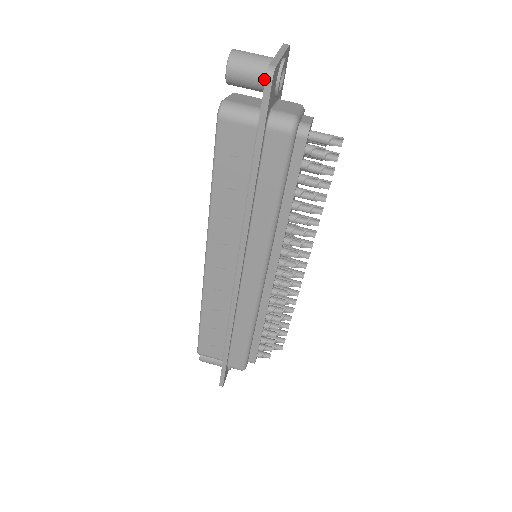
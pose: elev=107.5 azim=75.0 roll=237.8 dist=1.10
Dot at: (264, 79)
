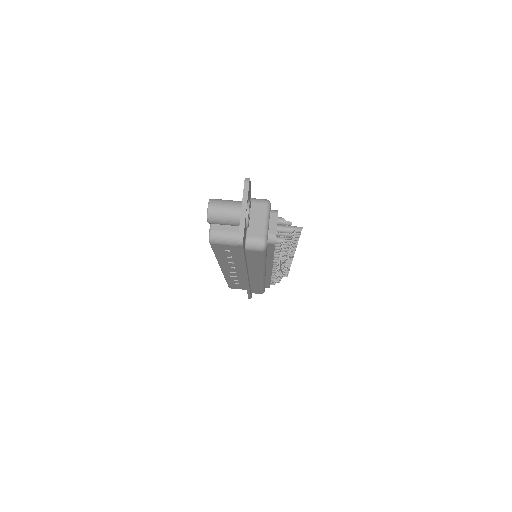
Dot at: (236, 225)
